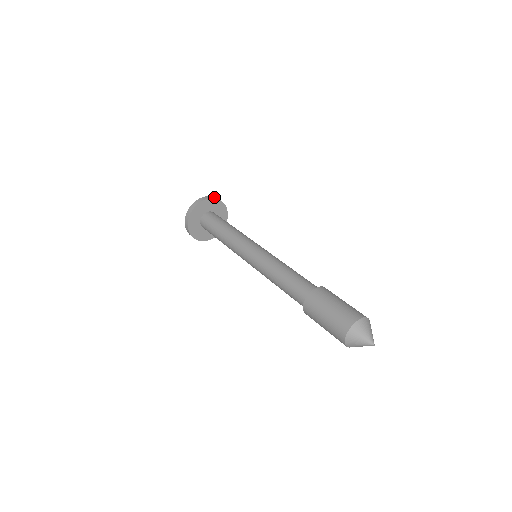
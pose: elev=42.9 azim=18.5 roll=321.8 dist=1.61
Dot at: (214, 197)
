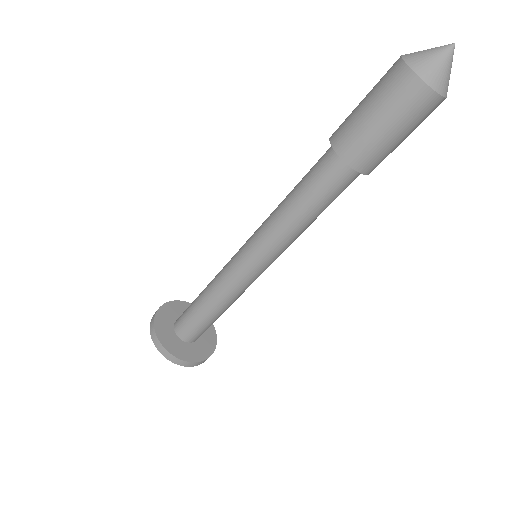
Dot at: occluded
